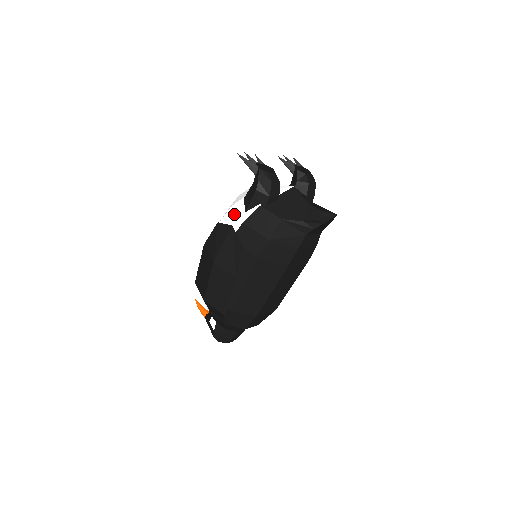
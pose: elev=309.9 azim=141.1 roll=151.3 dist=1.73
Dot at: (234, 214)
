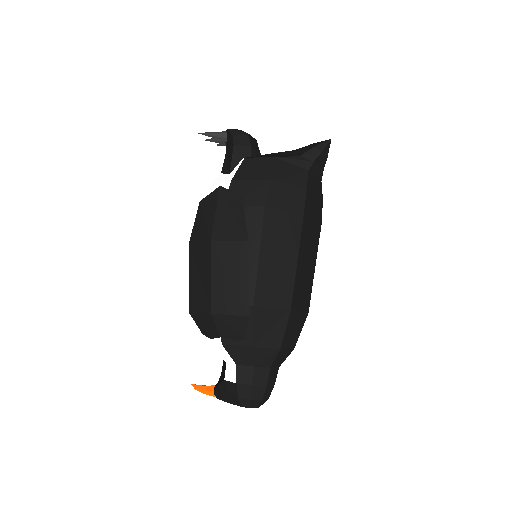
Dot at: (216, 187)
